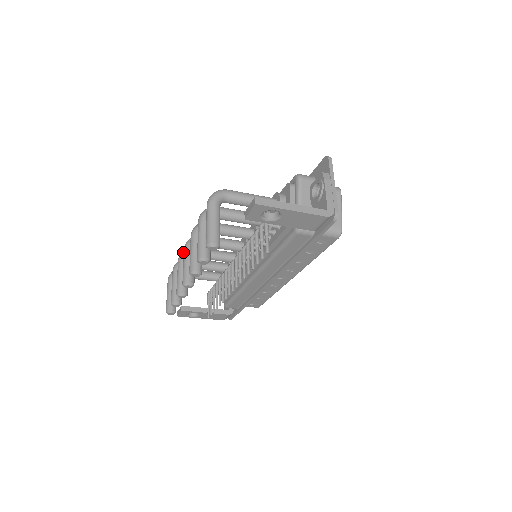
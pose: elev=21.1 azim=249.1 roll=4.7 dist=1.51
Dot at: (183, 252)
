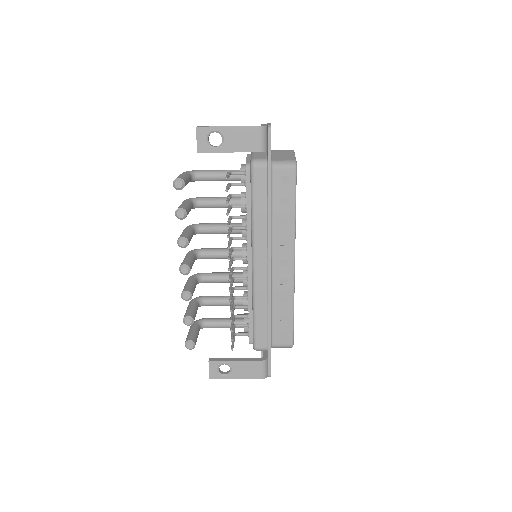
Dot at: (192, 275)
